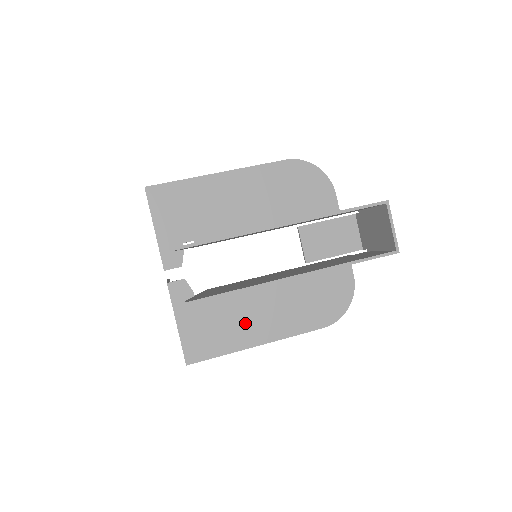
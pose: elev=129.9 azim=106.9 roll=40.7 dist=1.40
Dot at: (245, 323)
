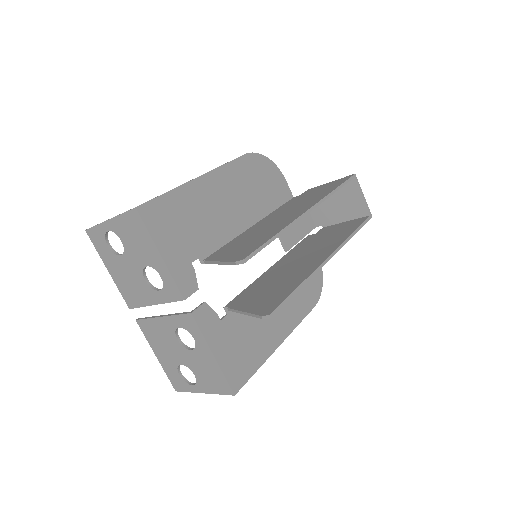
Dot at: (264, 327)
